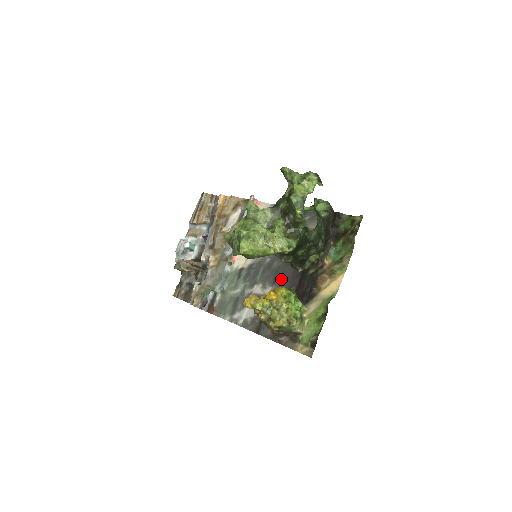
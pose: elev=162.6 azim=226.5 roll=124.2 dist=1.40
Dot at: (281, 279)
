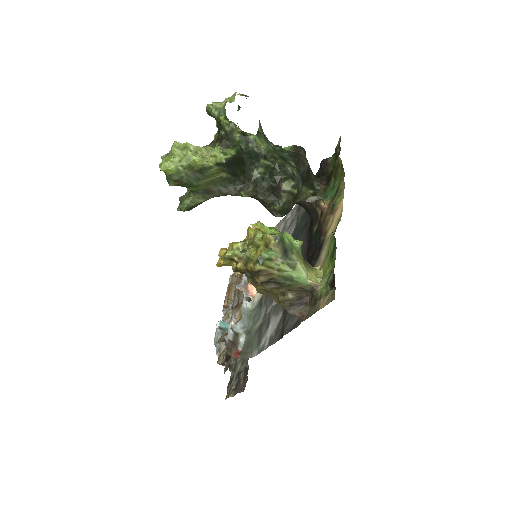
Dot at: occluded
